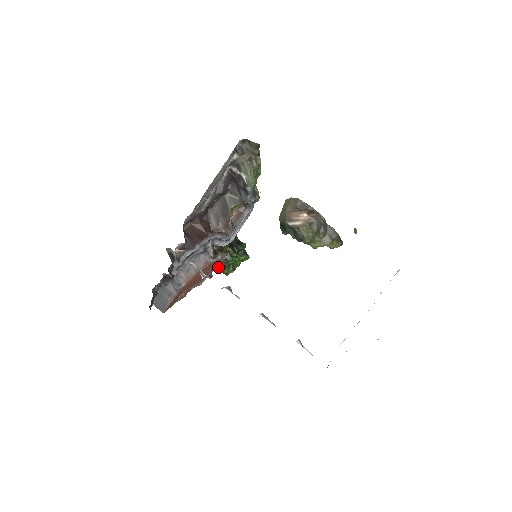
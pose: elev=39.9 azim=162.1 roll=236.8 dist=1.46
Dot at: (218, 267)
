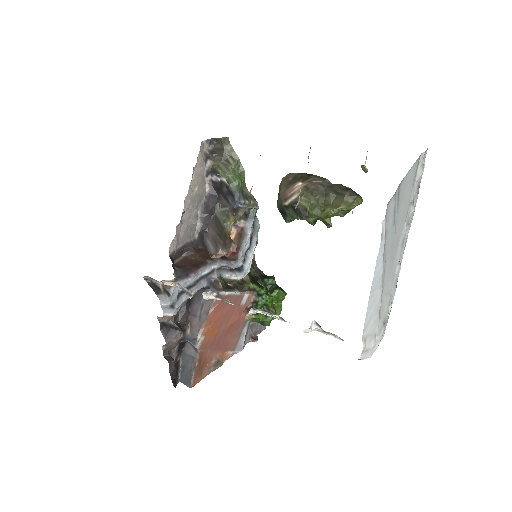
Dot at: (249, 315)
